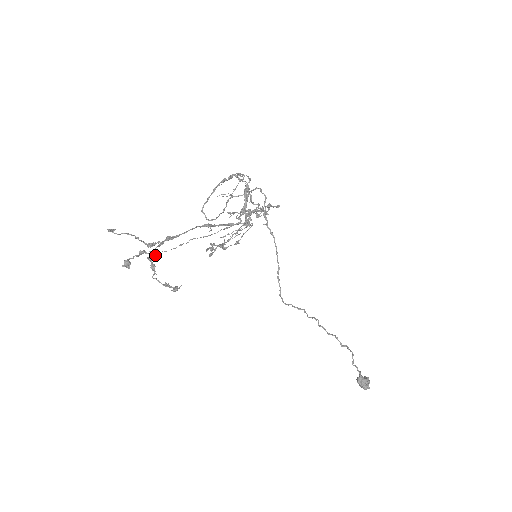
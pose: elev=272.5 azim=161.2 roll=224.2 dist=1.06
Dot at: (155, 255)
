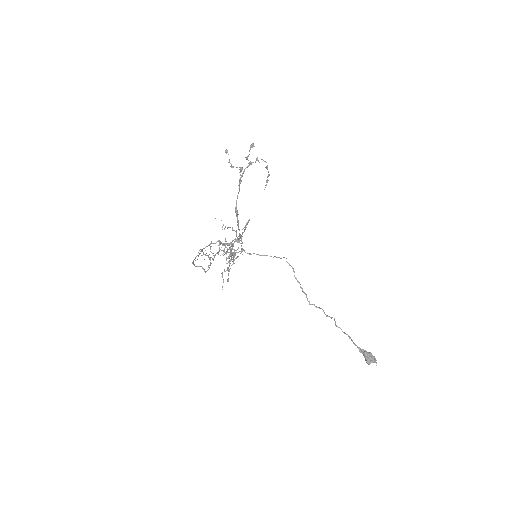
Dot at: occluded
